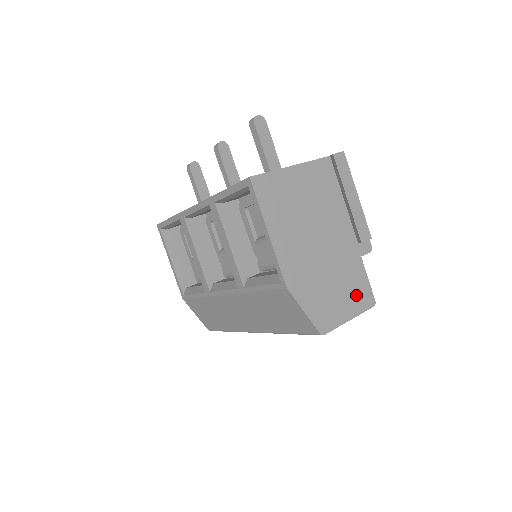
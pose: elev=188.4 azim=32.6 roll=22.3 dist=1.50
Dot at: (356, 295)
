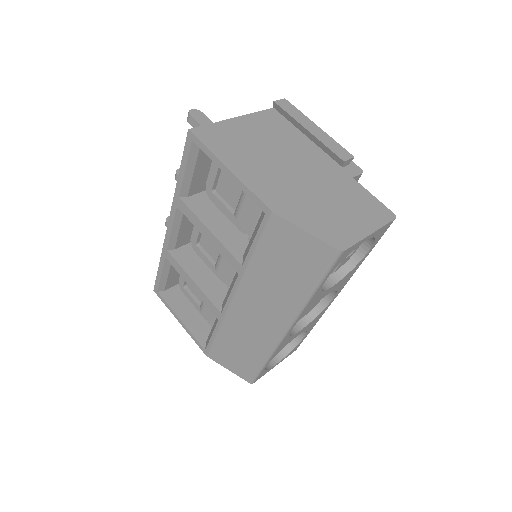
Dot at: (366, 211)
